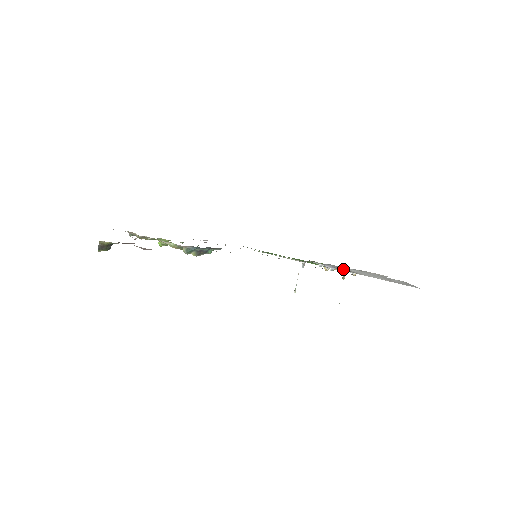
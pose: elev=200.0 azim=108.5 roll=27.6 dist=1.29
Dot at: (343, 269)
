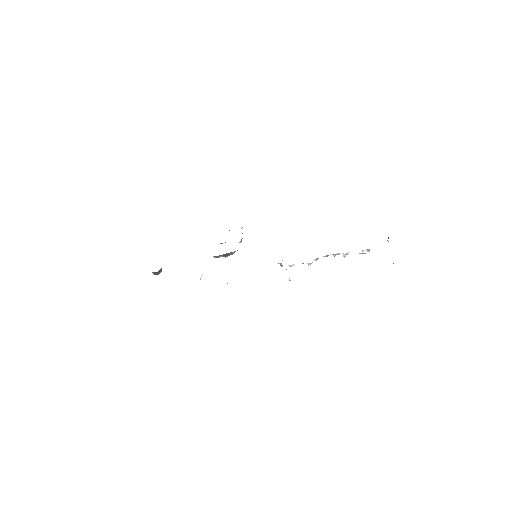
Dot at: occluded
